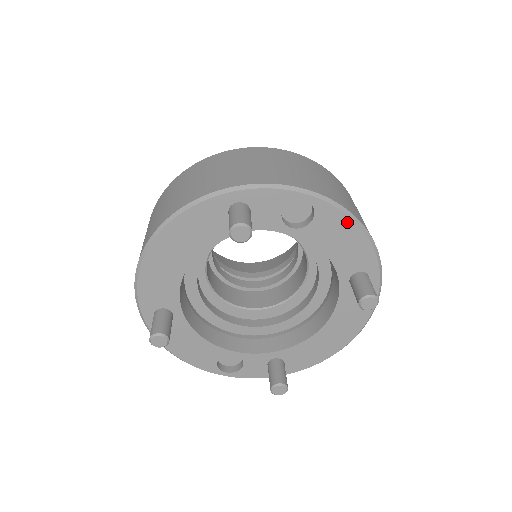
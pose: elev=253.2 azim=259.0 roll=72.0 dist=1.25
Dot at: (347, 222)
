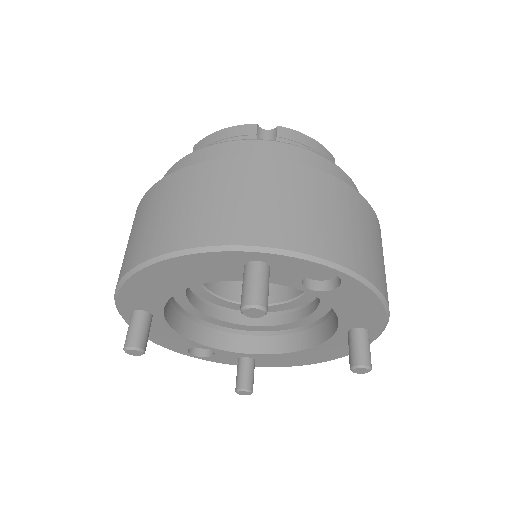
Dot at: (371, 297)
